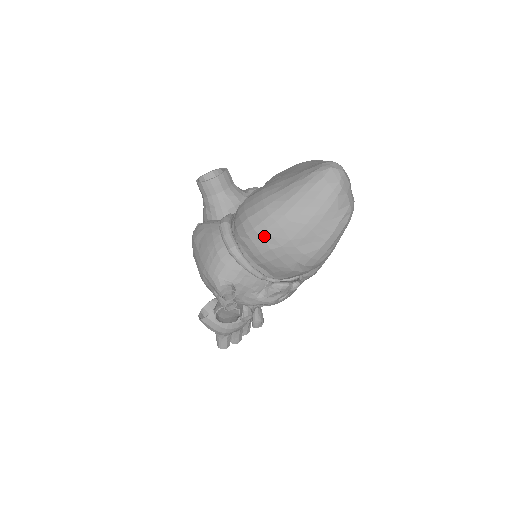
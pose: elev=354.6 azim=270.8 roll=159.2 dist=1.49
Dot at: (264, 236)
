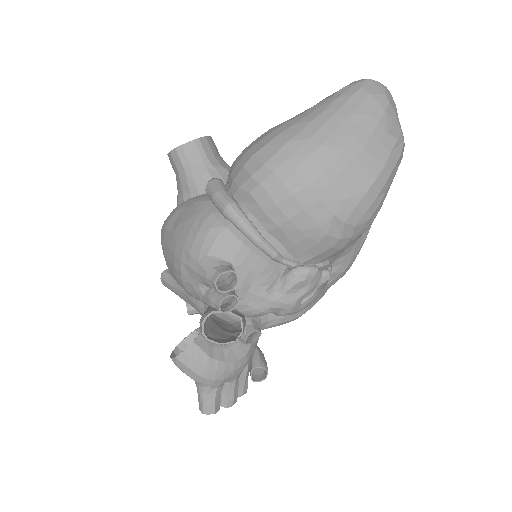
Dot at: (281, 173)
